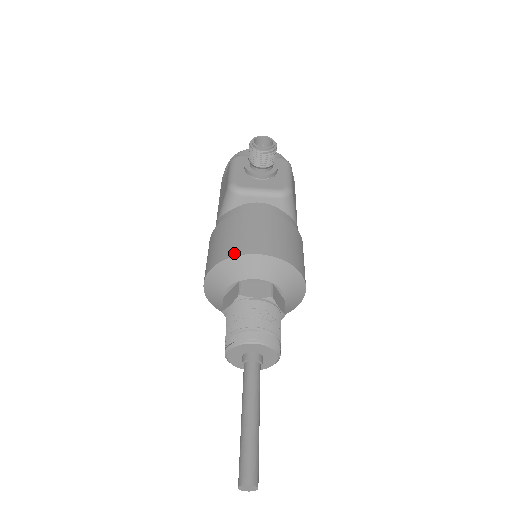
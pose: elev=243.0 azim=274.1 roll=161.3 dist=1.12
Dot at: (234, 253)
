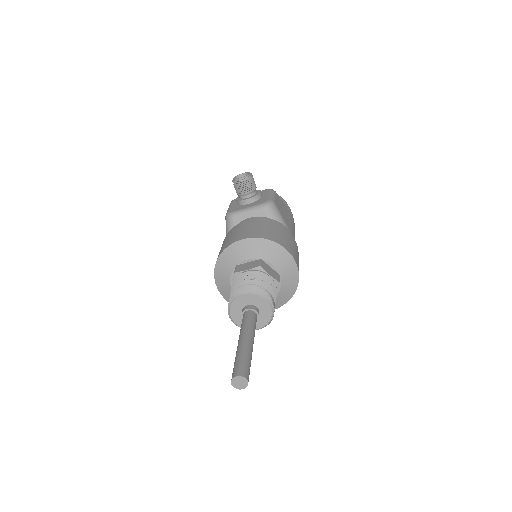
Dot at: (226, 246)
